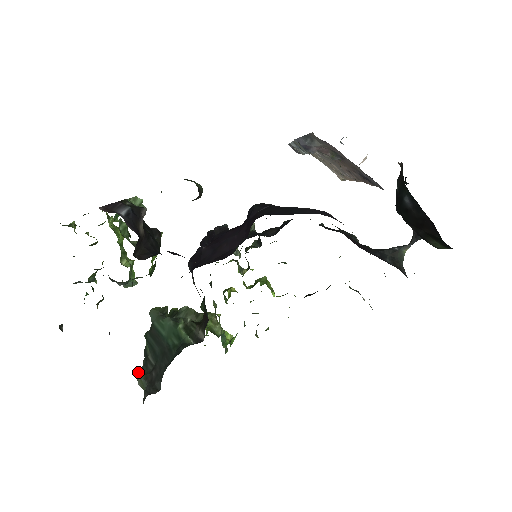
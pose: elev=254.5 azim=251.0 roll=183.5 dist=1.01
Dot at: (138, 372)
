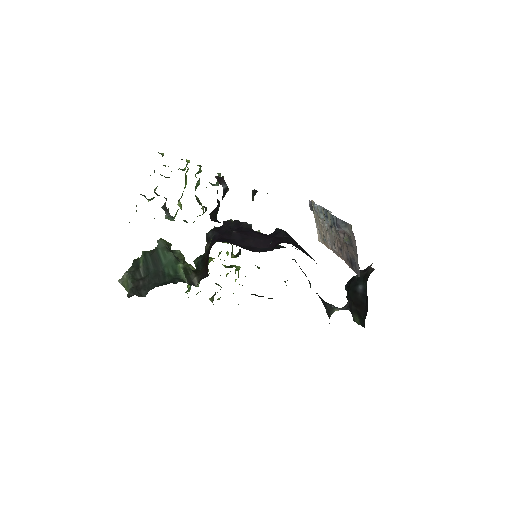
Dot at: (127, 274)
